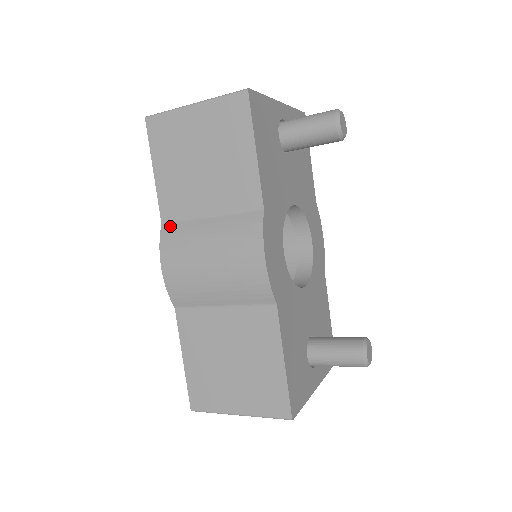
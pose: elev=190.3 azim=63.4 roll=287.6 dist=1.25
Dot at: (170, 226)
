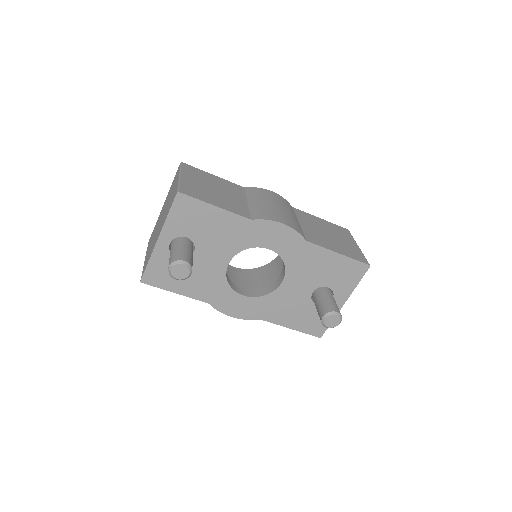
Dot at: occluded
